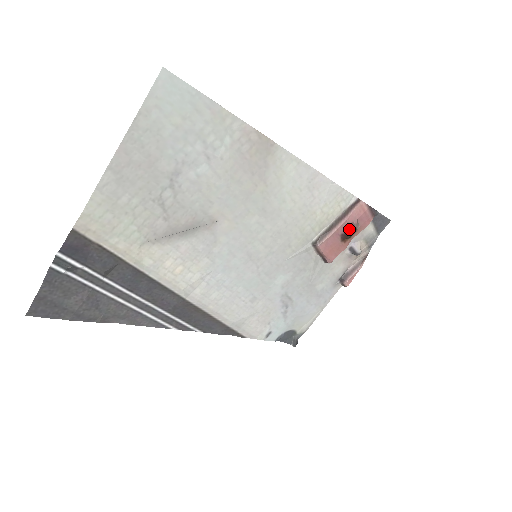
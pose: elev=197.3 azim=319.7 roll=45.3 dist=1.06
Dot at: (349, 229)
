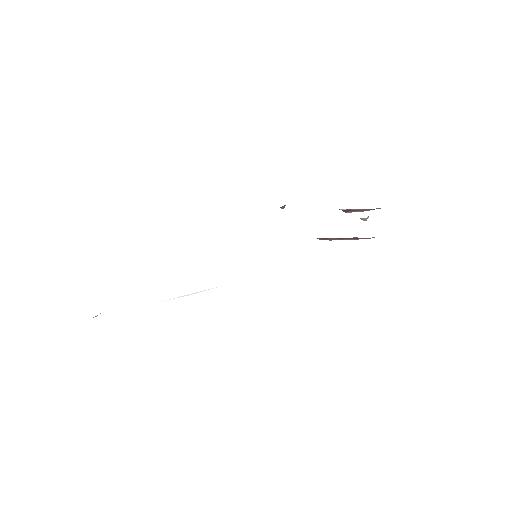
Dot at: occluded
